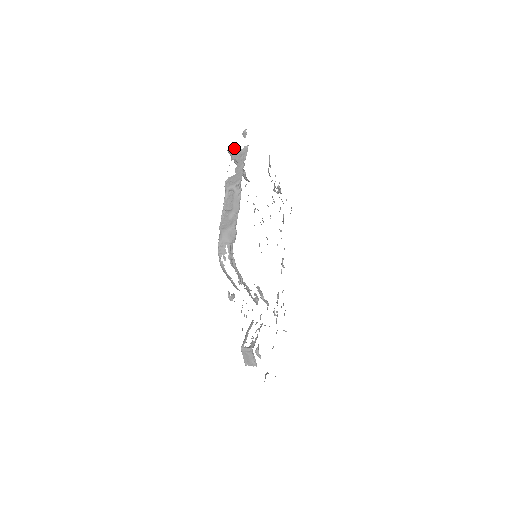
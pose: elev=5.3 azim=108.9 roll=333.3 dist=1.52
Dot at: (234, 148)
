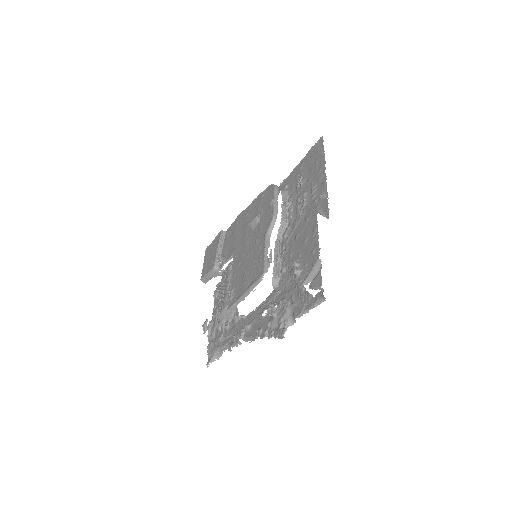
Dot at: occluded
